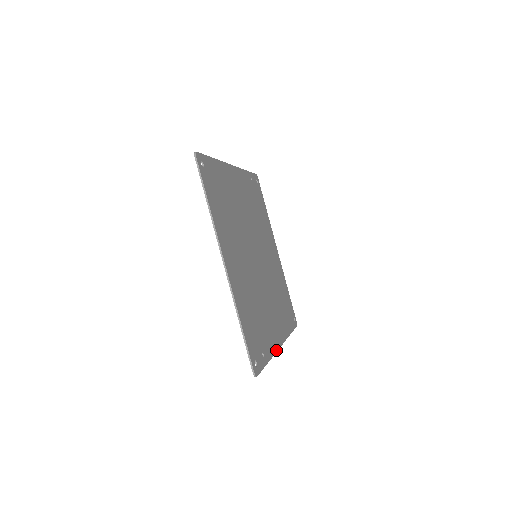
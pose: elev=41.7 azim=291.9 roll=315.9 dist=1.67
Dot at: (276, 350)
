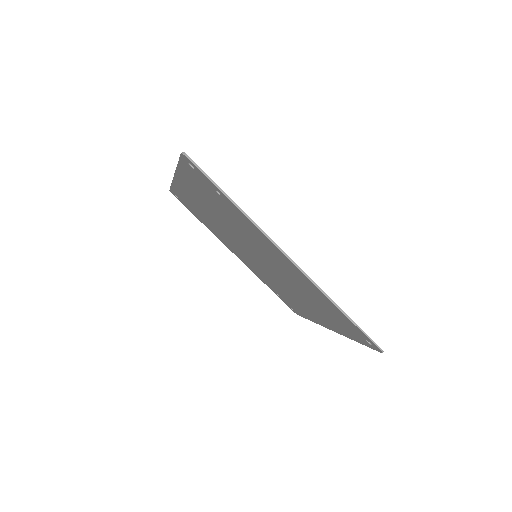
Dot at: (269, 238)
